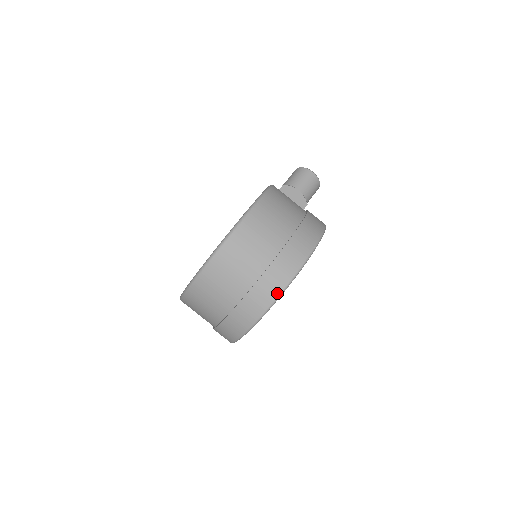
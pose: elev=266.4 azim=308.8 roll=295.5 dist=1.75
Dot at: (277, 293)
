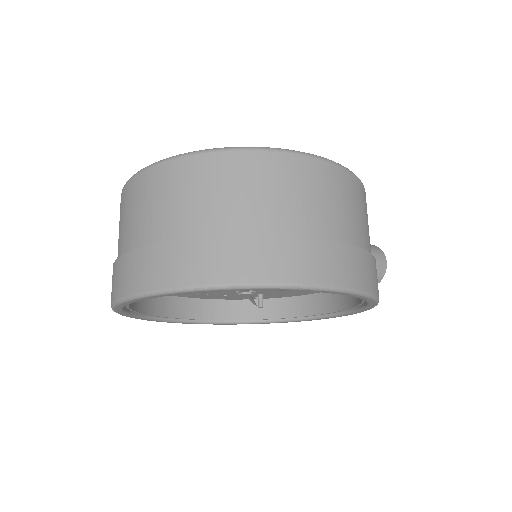
Dot at: (277, 278)
